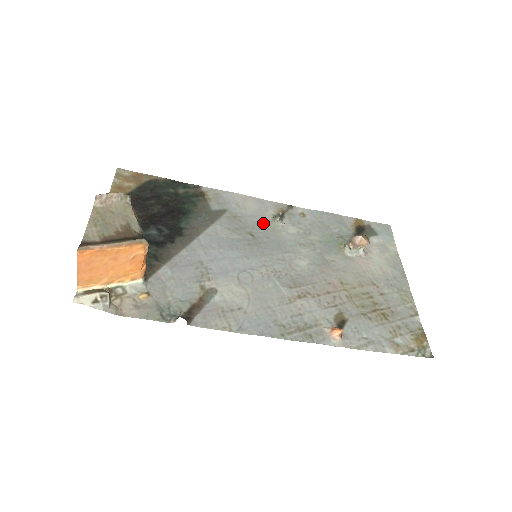
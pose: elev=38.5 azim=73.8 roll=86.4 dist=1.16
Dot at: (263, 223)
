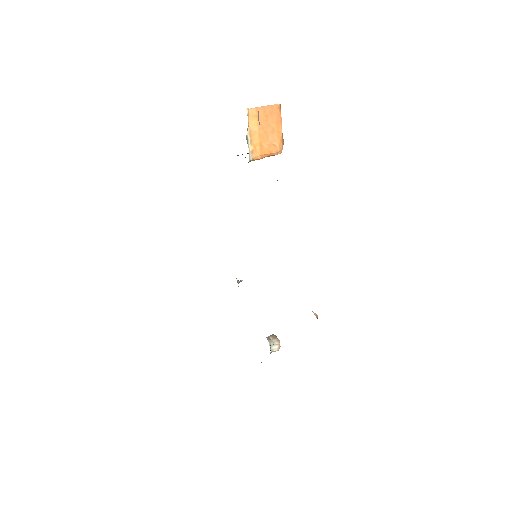
Dot at: occluded
